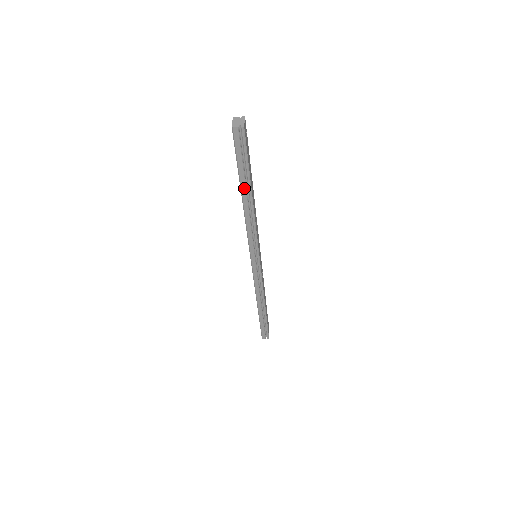
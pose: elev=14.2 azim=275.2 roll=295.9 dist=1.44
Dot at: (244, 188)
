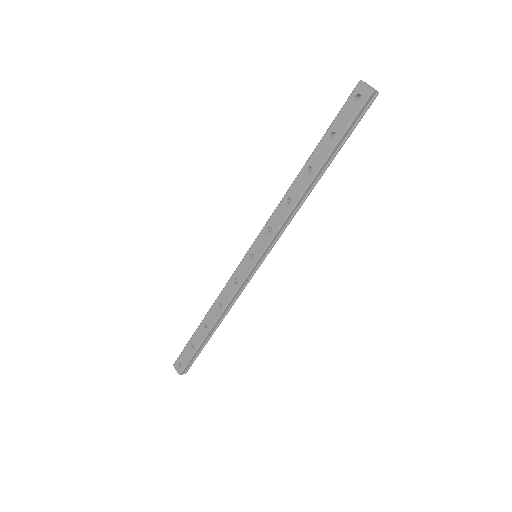
Dot at: (325, 165)
